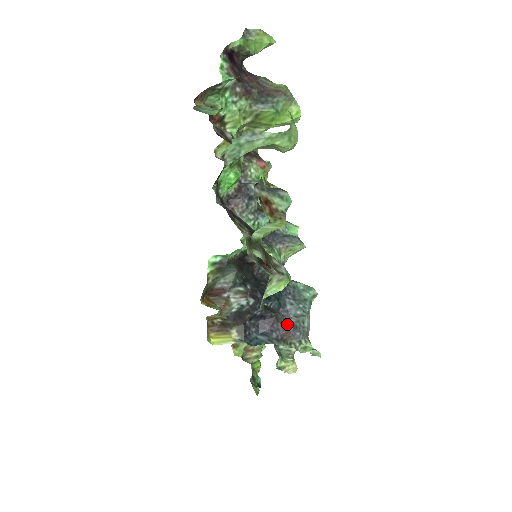
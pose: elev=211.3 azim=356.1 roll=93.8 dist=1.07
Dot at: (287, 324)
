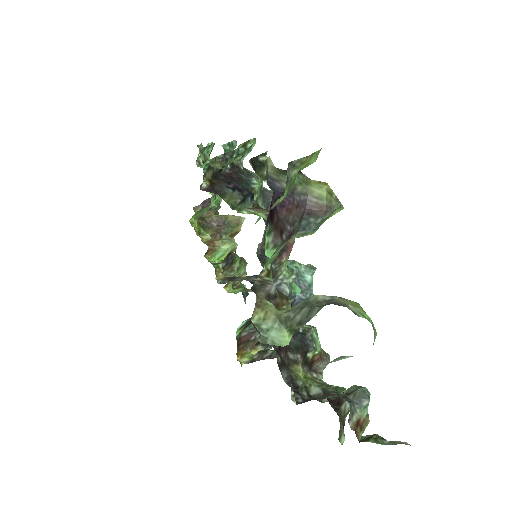
Dot at: occluded
